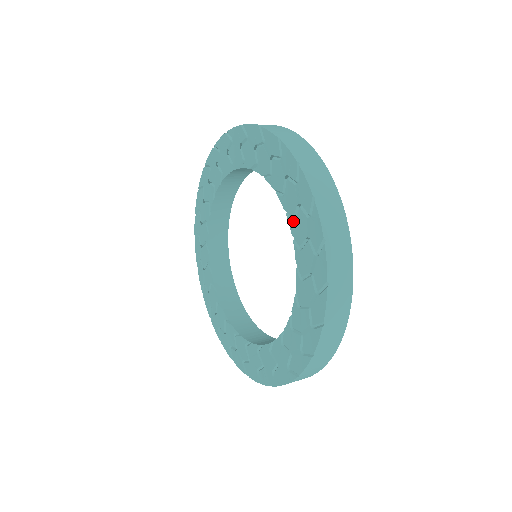
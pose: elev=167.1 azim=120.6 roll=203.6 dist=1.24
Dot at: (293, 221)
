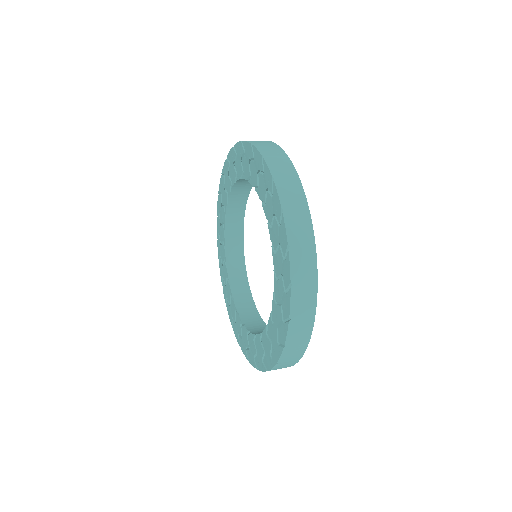
Dot at: (271, 228)
